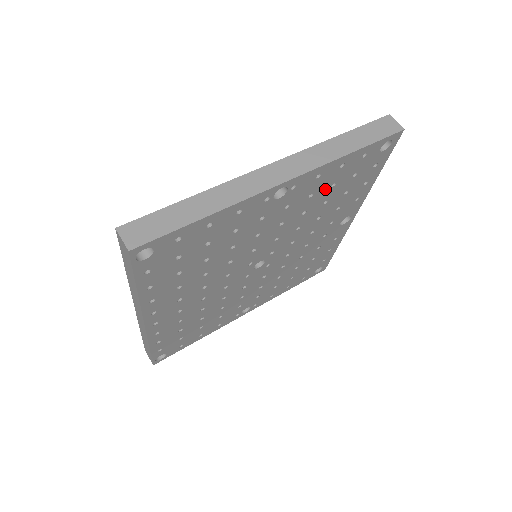
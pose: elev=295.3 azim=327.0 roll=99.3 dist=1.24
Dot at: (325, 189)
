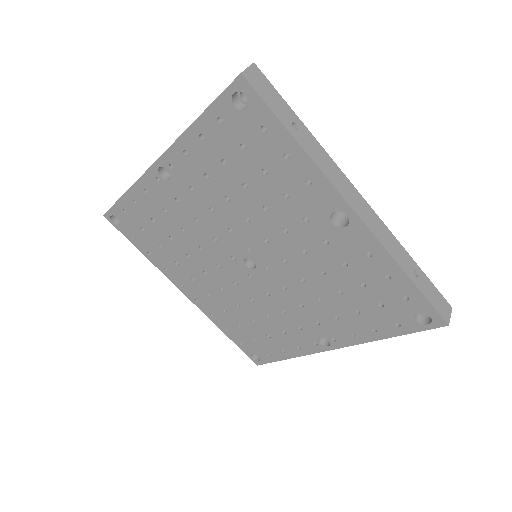
Dot at: (219, 168)
